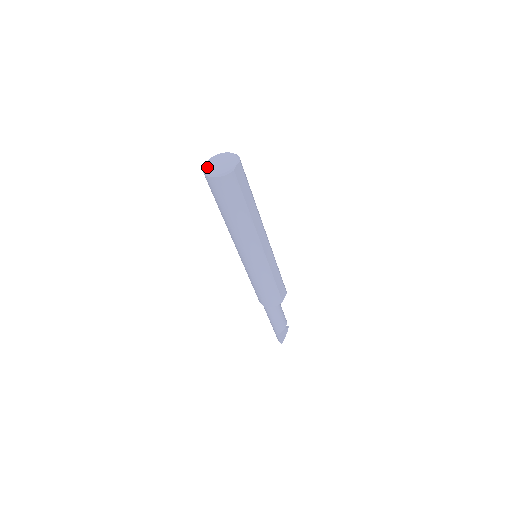
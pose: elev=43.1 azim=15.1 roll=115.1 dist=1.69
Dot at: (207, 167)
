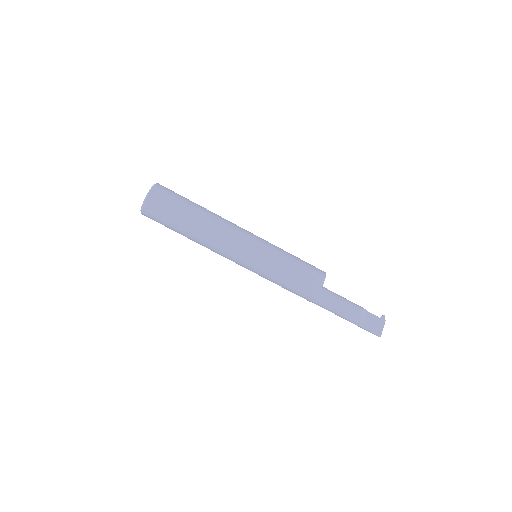
Dot at: occluded
